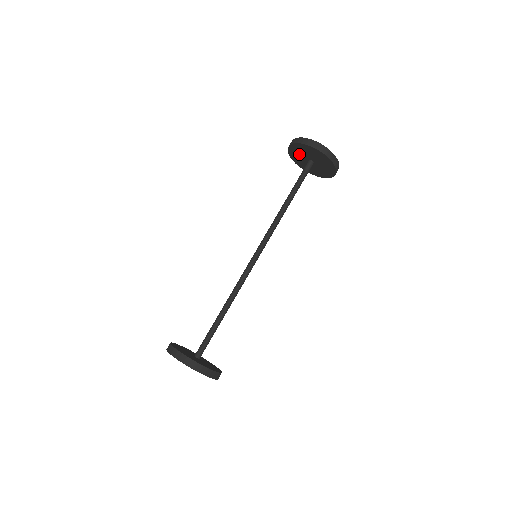
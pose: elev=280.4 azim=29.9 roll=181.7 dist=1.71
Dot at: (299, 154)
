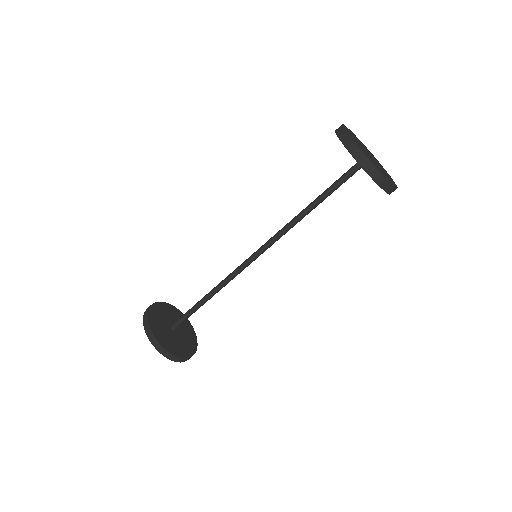
Dot at: occluded
